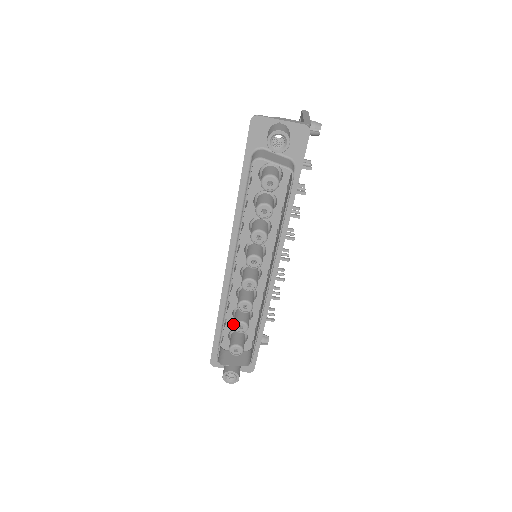
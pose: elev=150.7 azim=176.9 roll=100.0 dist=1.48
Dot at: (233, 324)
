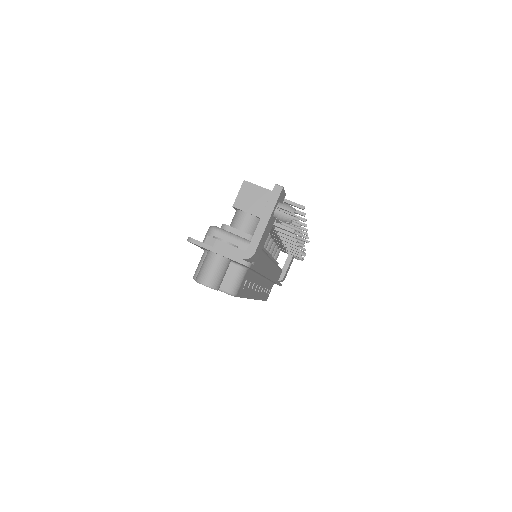
Dot at: occluded
